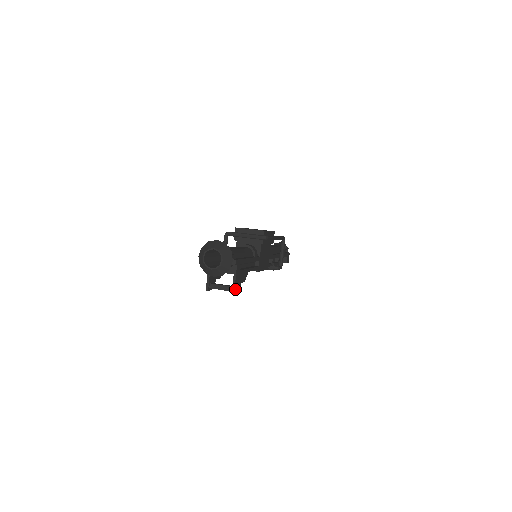
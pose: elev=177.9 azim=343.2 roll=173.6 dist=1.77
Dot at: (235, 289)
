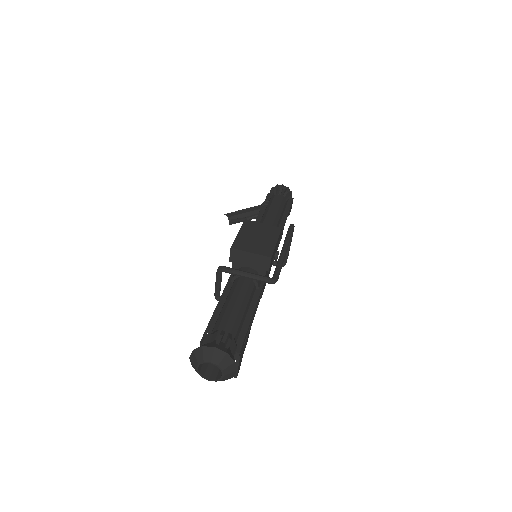
Dot at: (238, 370)
